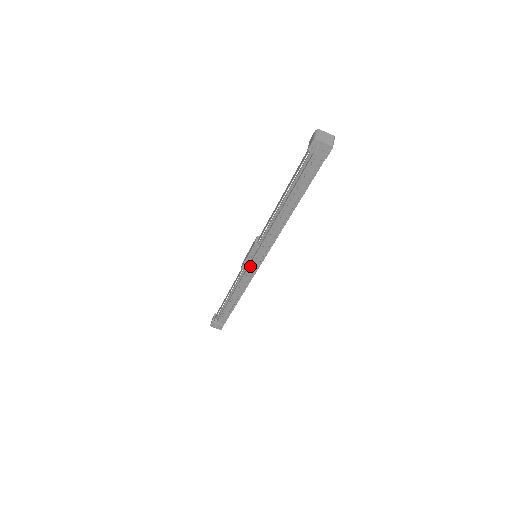
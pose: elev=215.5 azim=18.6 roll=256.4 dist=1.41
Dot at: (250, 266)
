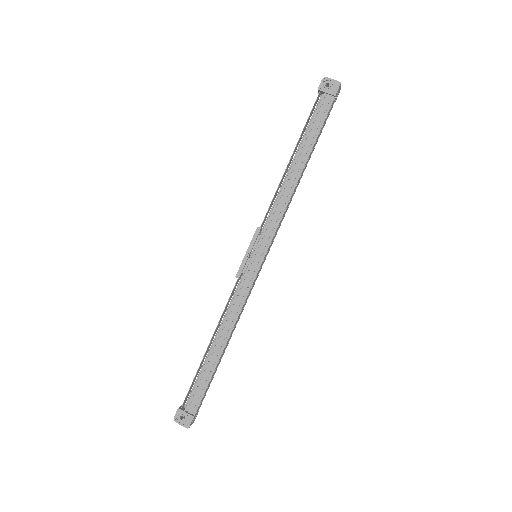
Dot at: (248, 269)
